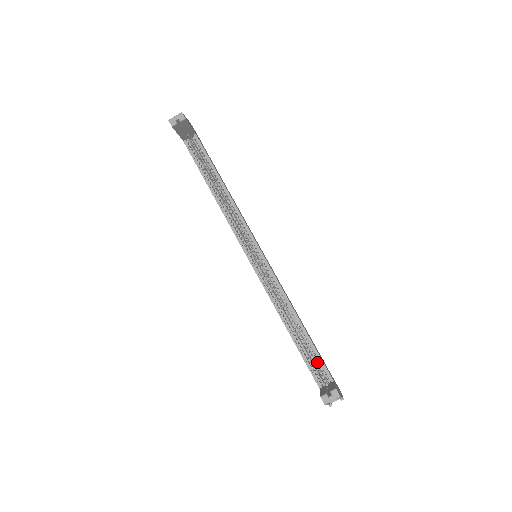
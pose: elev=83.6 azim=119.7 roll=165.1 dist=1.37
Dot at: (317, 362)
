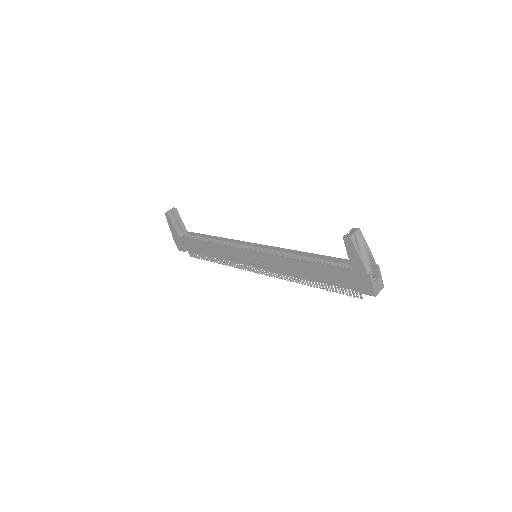
Dot at: occluded
